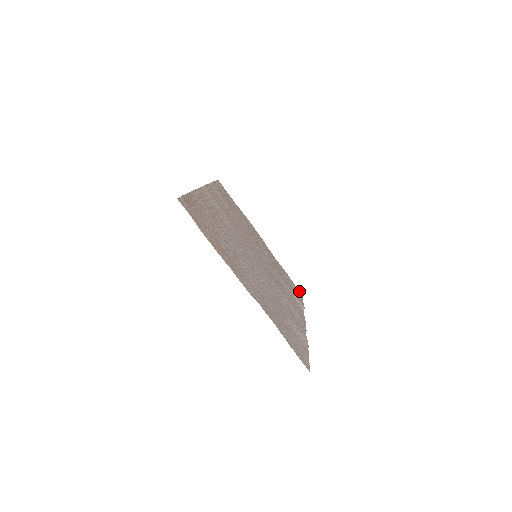
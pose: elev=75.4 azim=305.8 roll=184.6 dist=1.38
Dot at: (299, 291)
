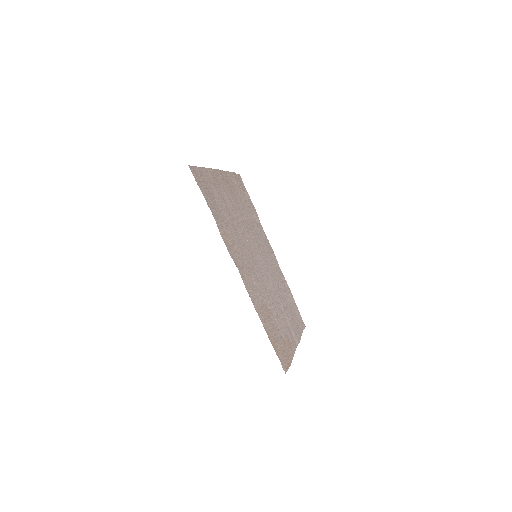
Dot at: (239, 176)
